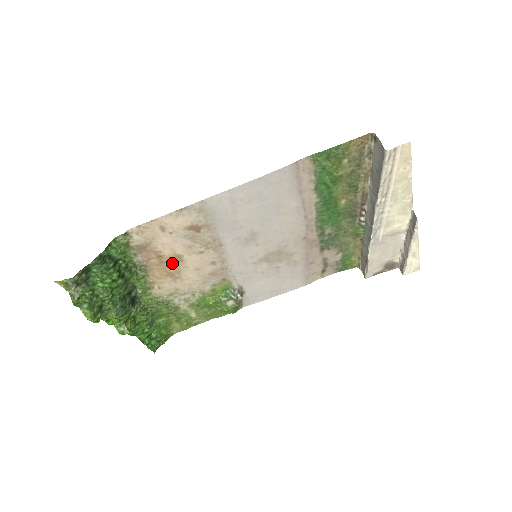
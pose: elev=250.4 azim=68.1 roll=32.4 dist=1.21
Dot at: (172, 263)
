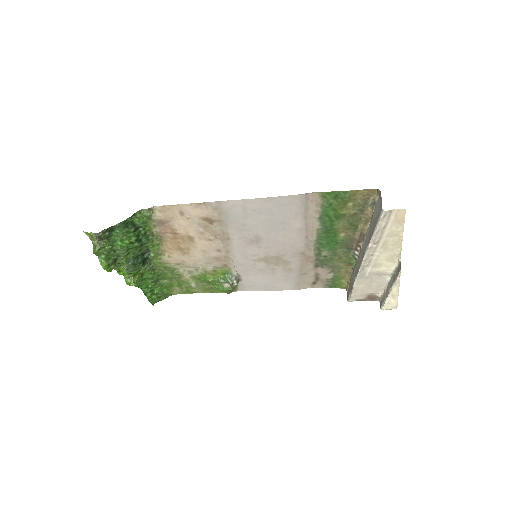
Dot at: (184, 241)
